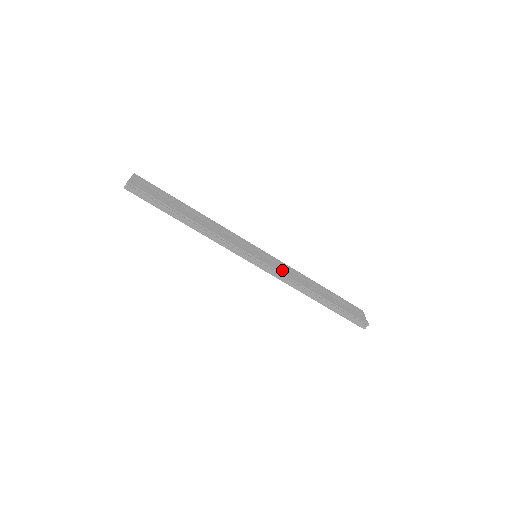
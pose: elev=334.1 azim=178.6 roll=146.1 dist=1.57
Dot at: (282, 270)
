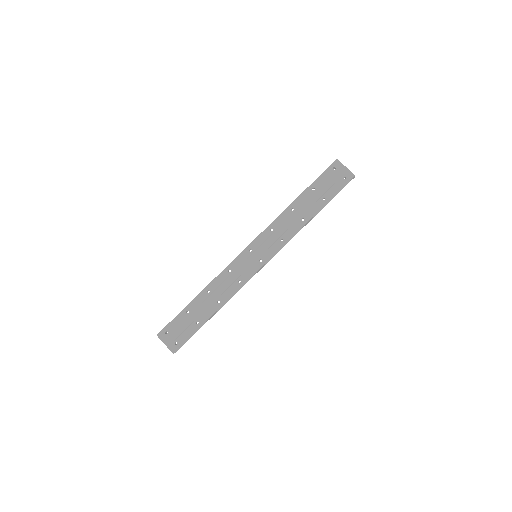
Dot at: (278, 242)
